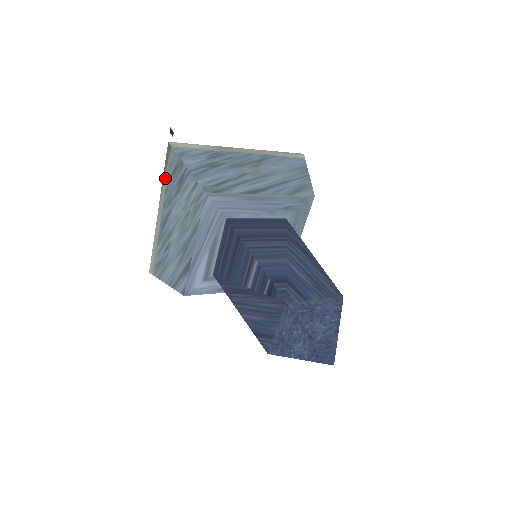
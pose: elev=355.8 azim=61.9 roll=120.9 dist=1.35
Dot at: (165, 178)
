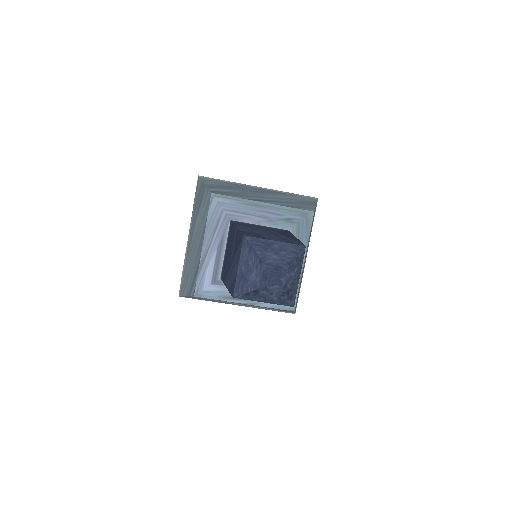
Dot at: (194, 204)
